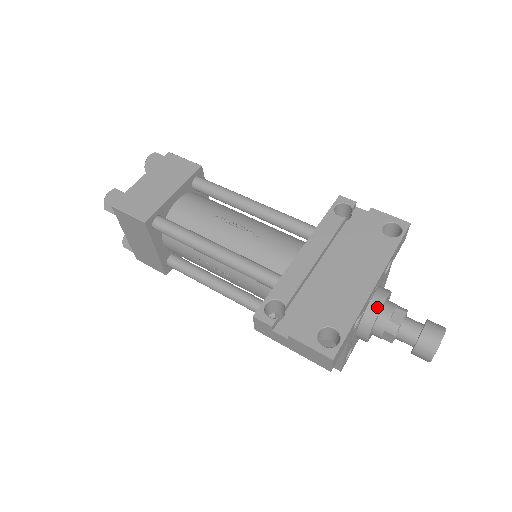
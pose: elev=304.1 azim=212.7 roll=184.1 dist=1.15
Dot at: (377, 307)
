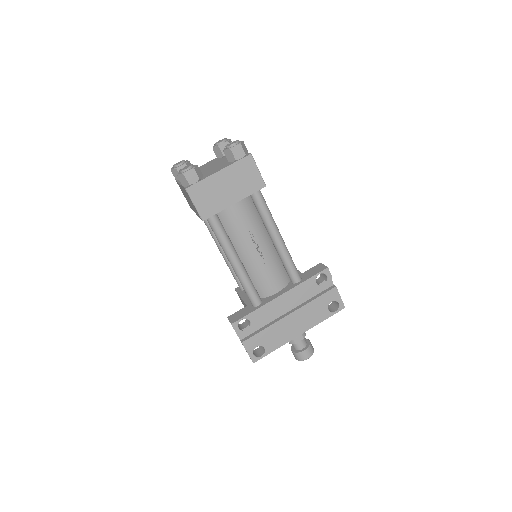
Dot at: occluded
